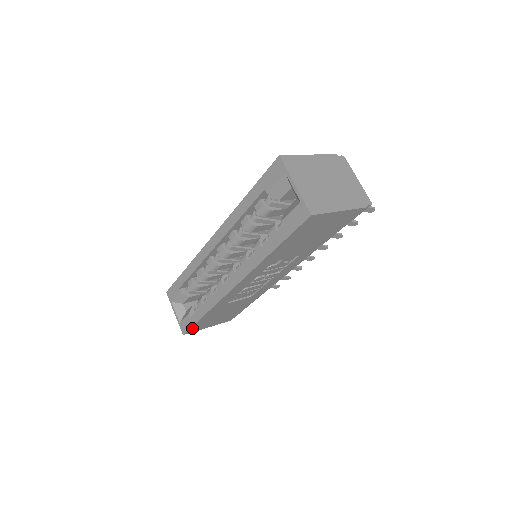
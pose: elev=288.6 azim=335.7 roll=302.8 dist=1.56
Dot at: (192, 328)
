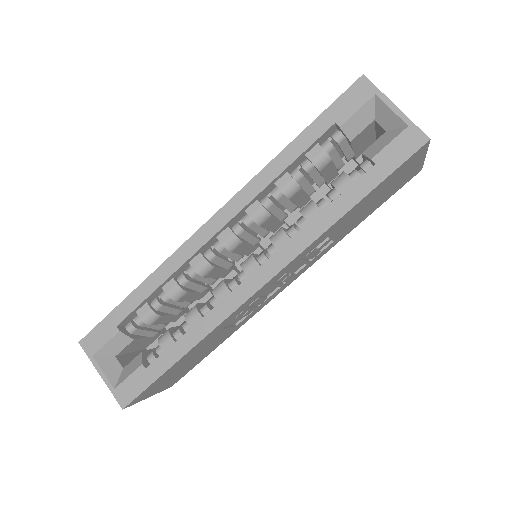
Dot at: (144, 391)
